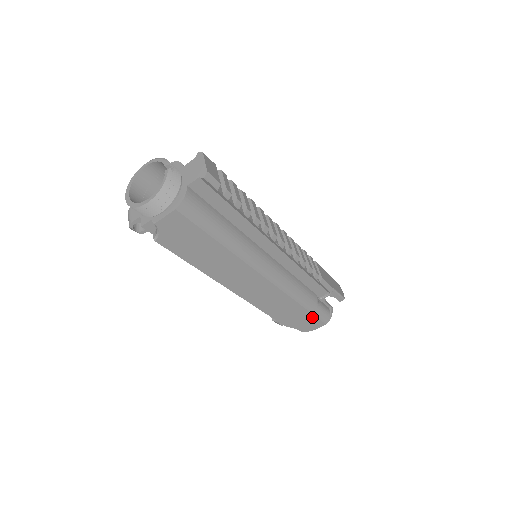
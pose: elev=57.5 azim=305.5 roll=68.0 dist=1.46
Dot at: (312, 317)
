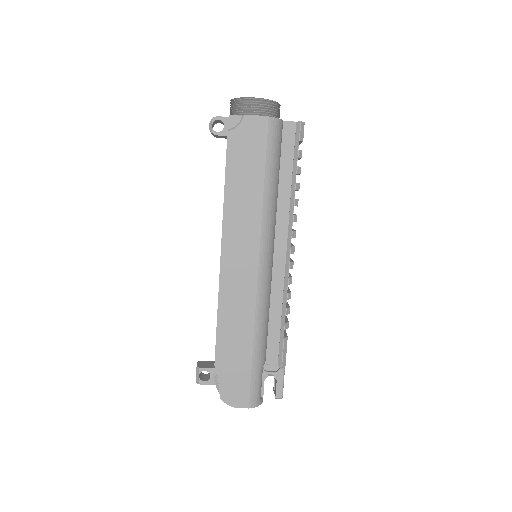
Dot at: (247, 378)
